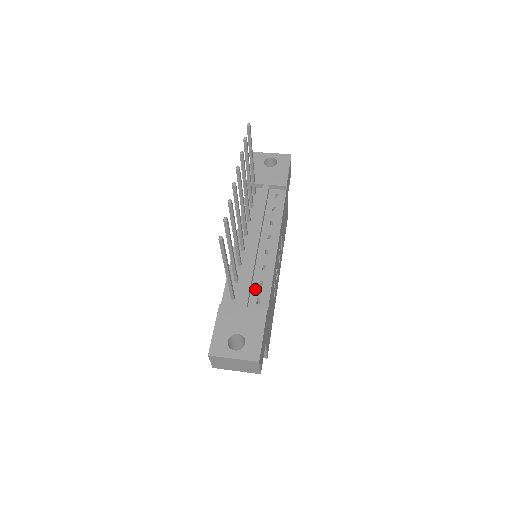
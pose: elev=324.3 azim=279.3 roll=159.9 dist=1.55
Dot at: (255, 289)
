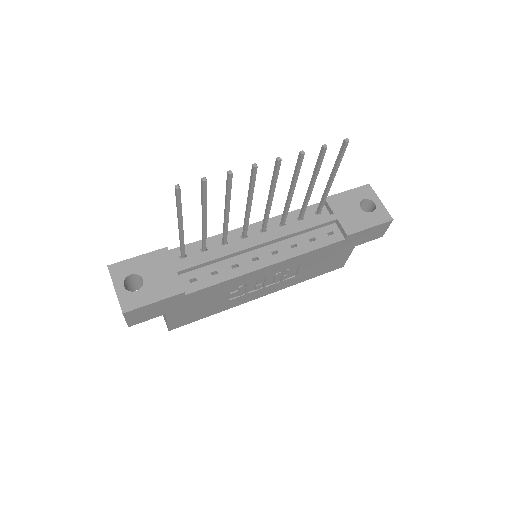
Dot at: (205, 270)
